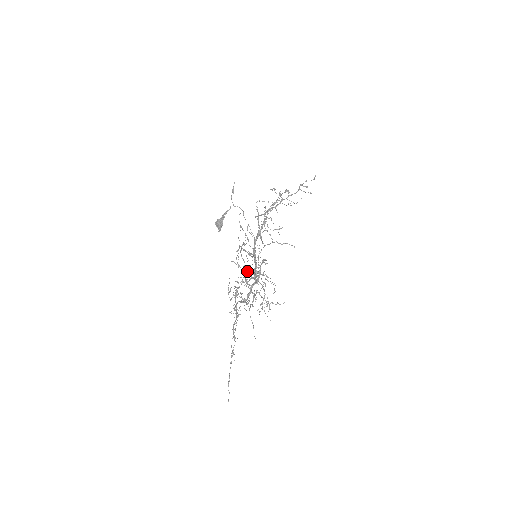
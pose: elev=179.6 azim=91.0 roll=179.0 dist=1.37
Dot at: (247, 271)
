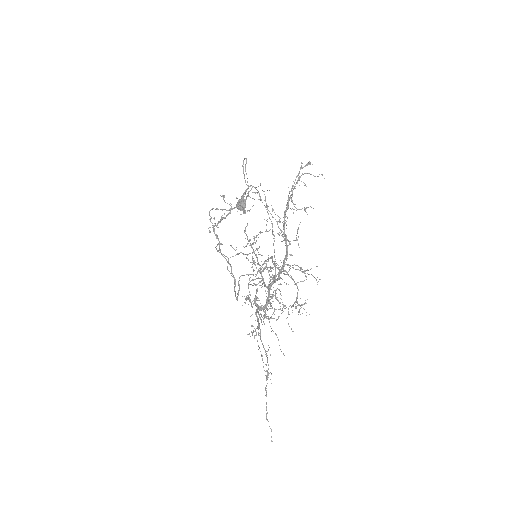
Dot at: (263, 269)
